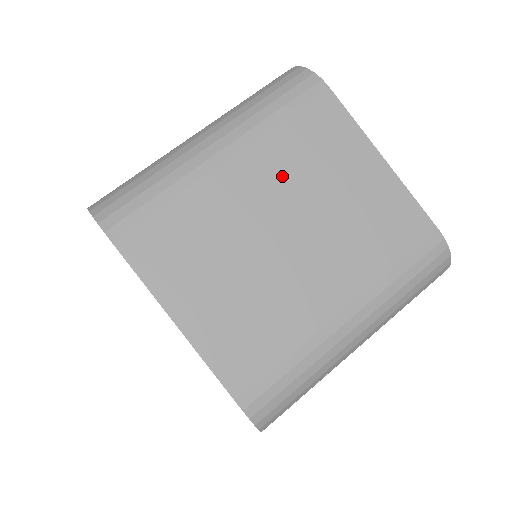
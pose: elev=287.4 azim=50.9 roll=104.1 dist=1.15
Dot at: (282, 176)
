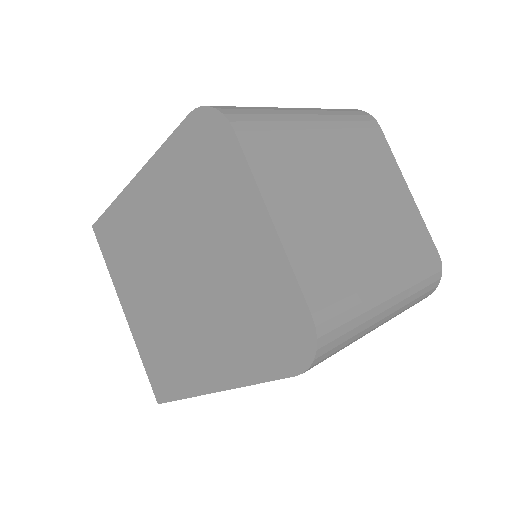
Dot at: (353, 162)
